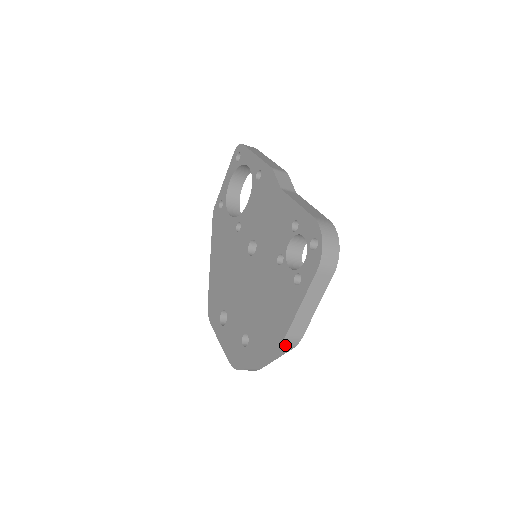
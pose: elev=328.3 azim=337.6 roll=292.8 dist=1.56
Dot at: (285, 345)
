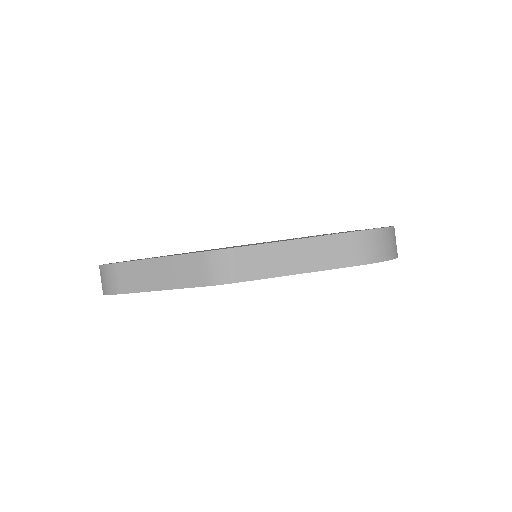
Dot at: (211, 262)
